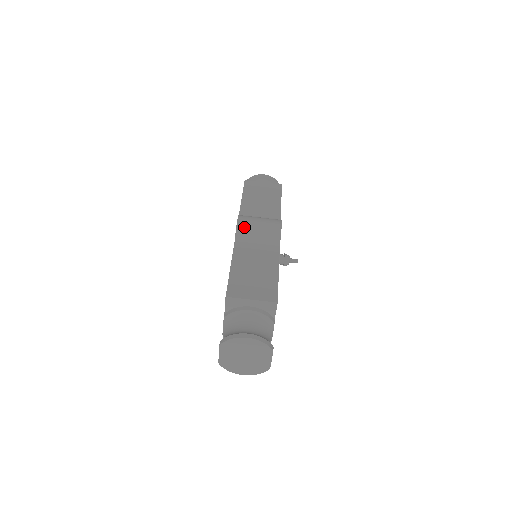
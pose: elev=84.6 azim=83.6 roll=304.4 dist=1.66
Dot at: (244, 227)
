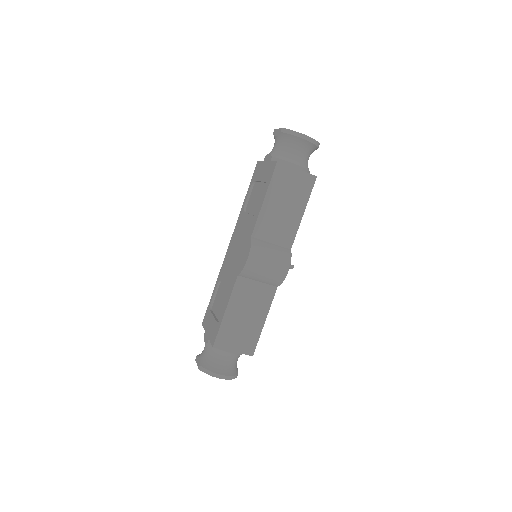
Dot at: (251, 270)
